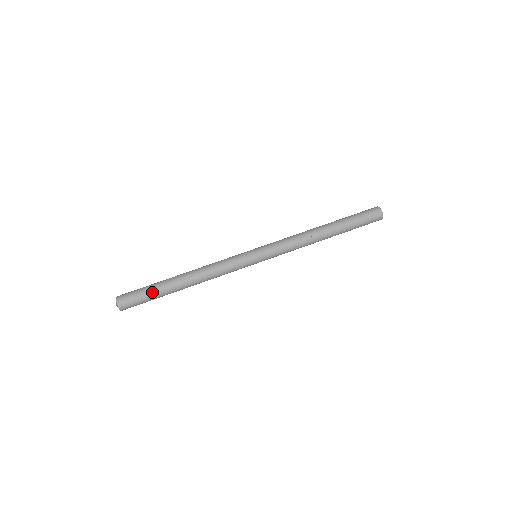
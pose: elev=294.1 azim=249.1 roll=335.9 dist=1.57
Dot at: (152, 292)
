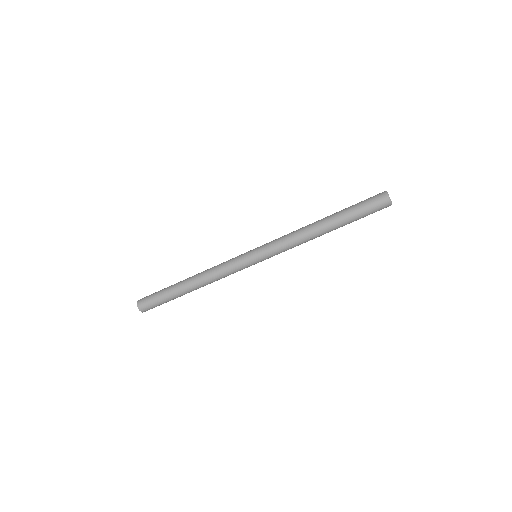
Dot at: (168, 301)
